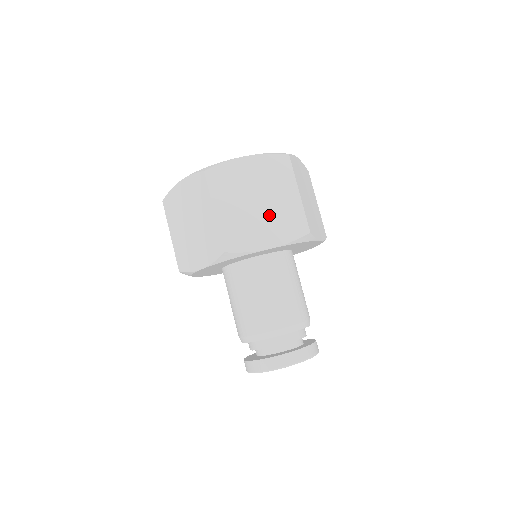
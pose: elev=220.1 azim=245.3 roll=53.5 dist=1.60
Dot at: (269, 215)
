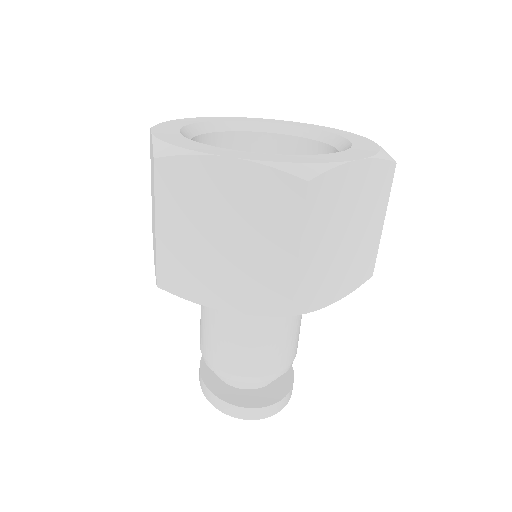
Dot at: (349, 256)
